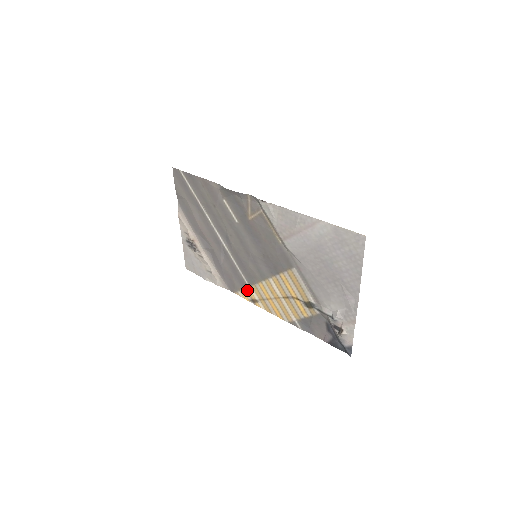
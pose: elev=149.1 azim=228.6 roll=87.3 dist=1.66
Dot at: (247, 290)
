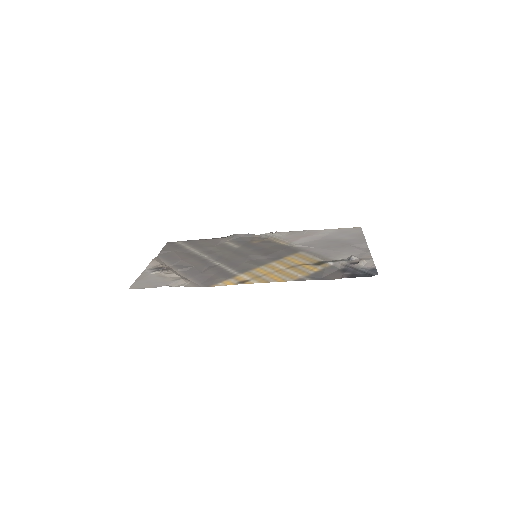
Dot at: (235, 278)
